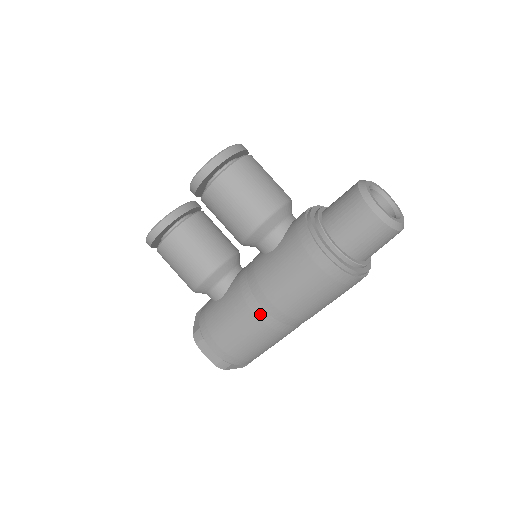
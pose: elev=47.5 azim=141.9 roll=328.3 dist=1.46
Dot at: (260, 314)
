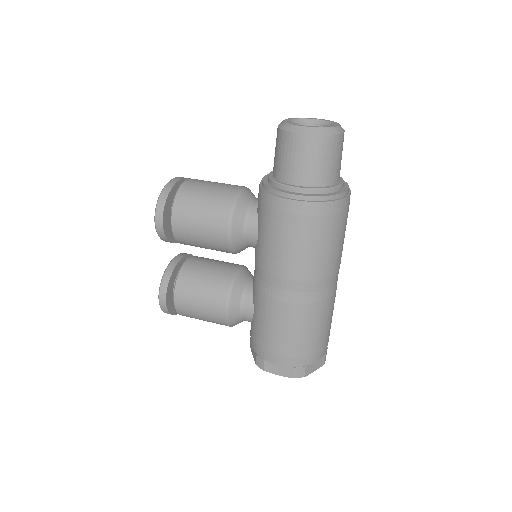
Dot at: (288, 298)
